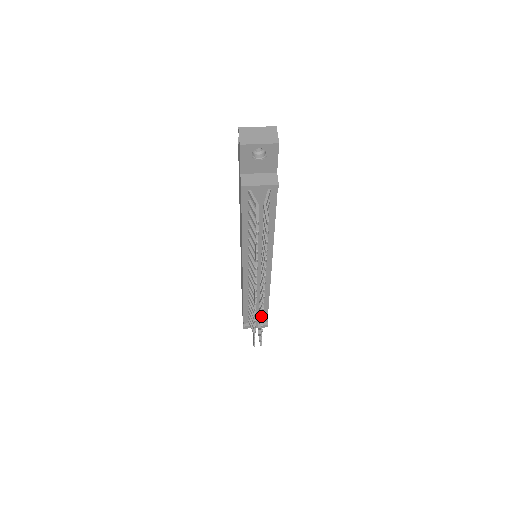
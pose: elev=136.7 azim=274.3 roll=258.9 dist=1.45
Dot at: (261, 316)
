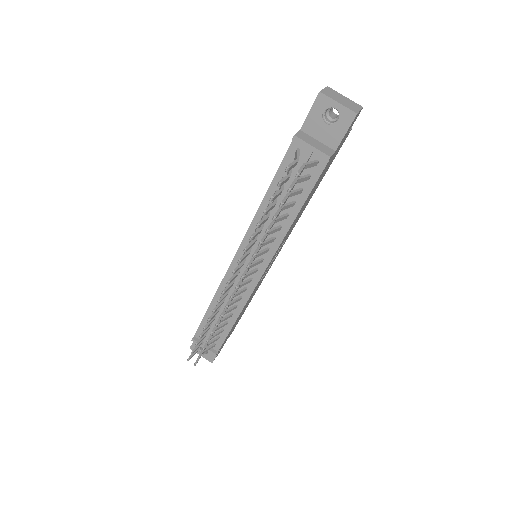
Dot at: (218, 320)
